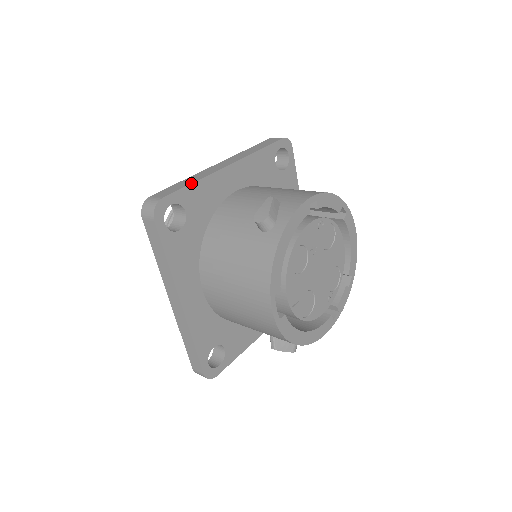
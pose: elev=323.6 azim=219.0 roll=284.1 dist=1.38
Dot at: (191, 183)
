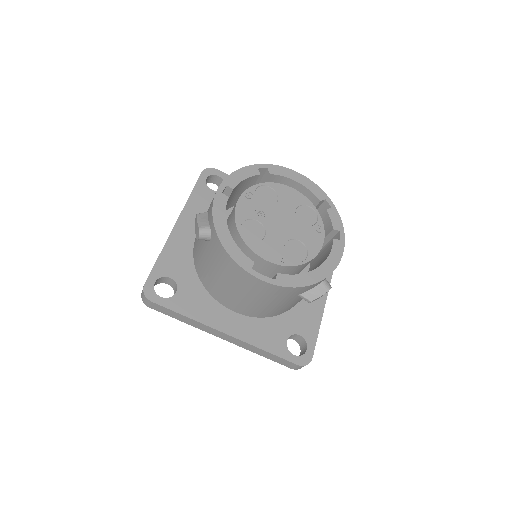
Dot at: (157, 259)
